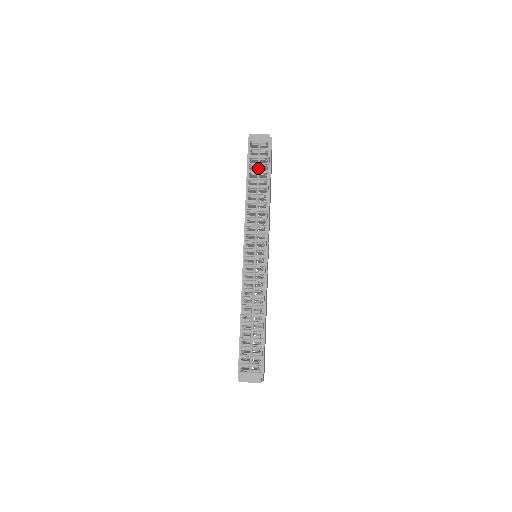
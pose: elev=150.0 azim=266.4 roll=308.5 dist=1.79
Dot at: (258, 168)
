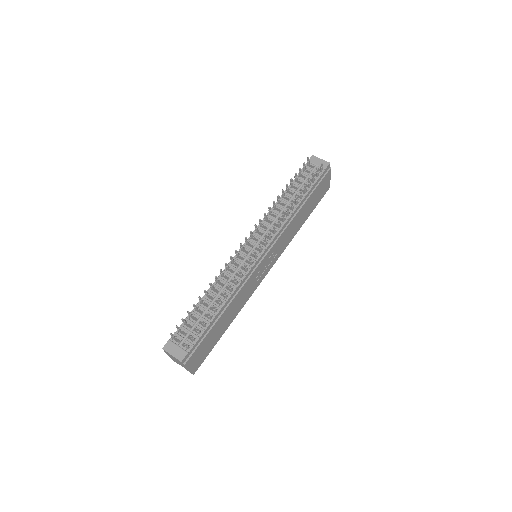
Dot at: (303, 183)
